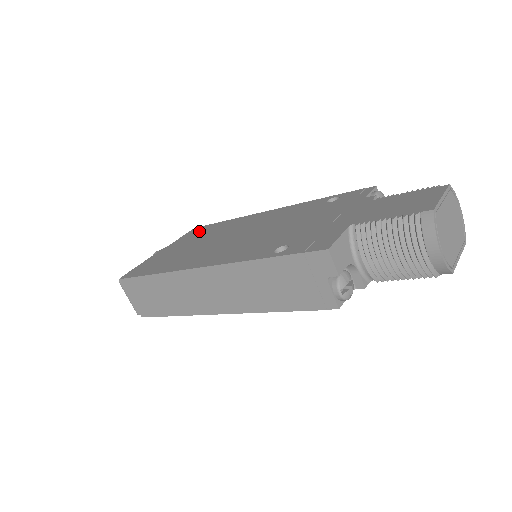
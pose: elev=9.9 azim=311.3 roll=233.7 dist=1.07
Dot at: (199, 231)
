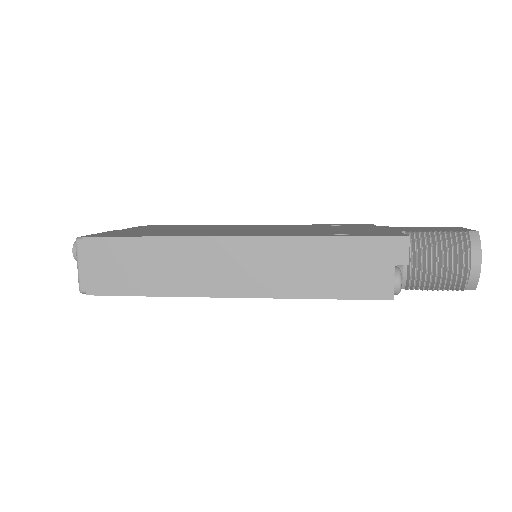
Dot at: (160, 226)
